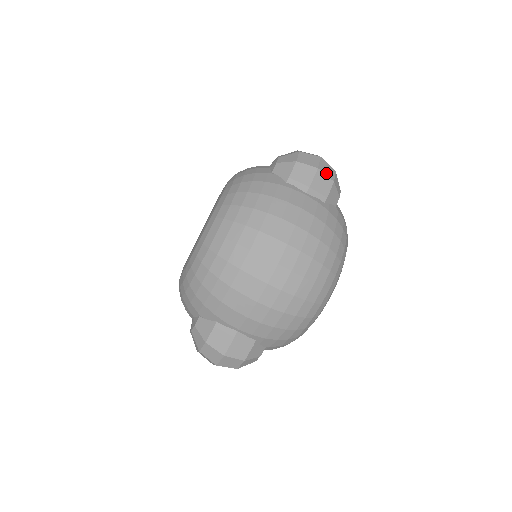
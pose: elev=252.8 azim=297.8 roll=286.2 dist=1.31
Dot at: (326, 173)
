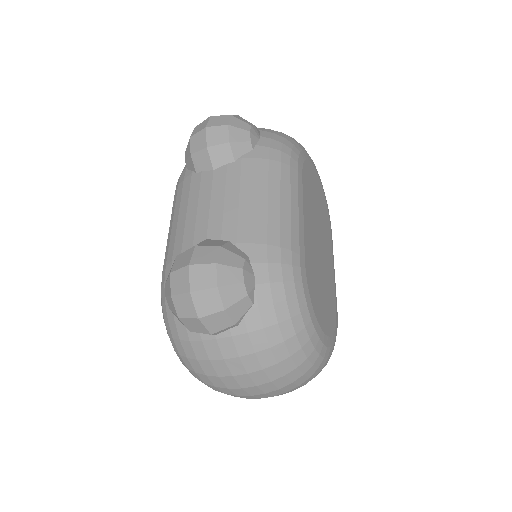
Dot at: (210, 311)
